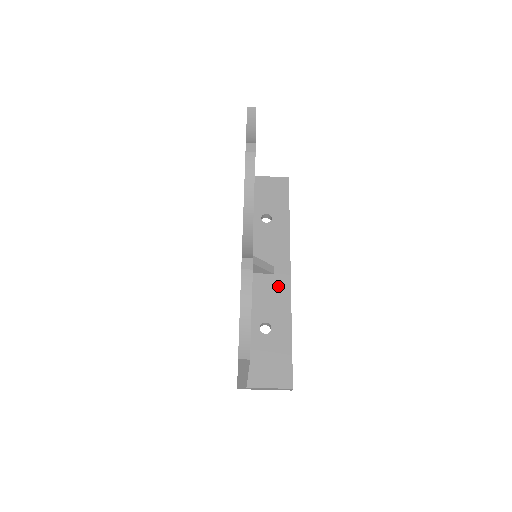
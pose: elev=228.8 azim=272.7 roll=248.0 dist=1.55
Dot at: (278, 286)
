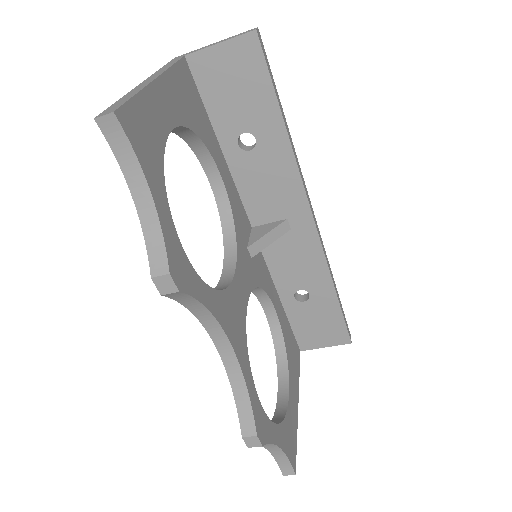
Dot at: (302, 244)
